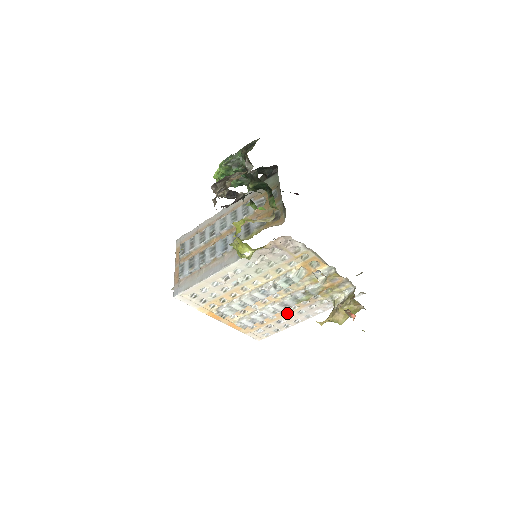
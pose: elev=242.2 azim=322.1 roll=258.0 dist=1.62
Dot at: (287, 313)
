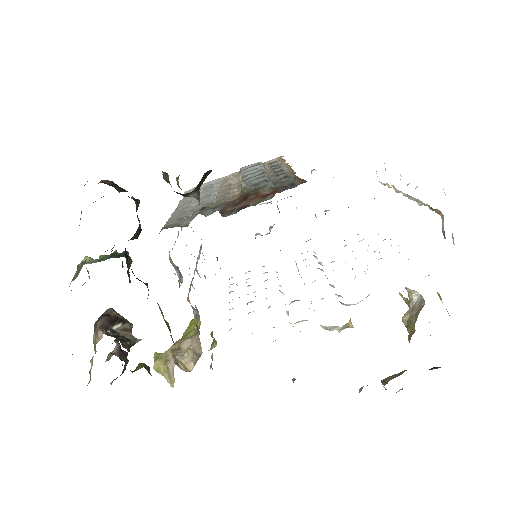
Dot at: occluded
